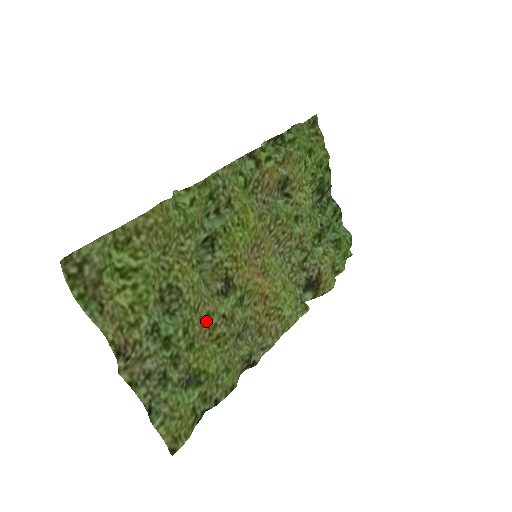
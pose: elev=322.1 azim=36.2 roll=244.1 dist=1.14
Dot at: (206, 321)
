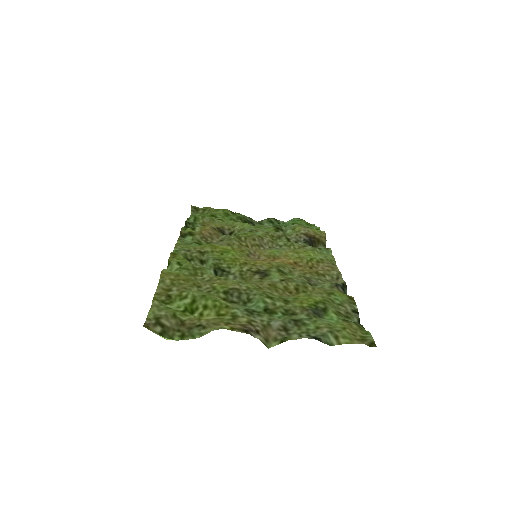
Dot at: (275, 289)
